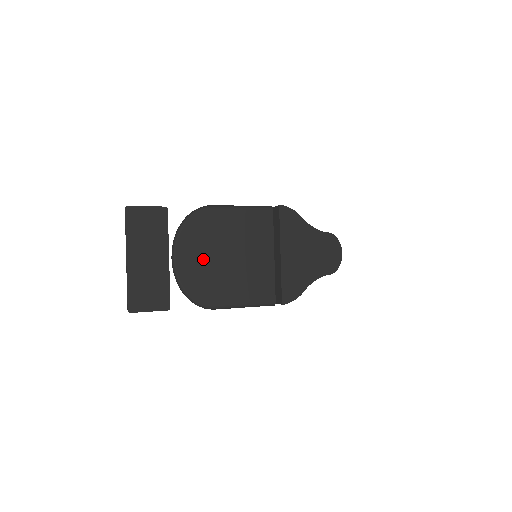
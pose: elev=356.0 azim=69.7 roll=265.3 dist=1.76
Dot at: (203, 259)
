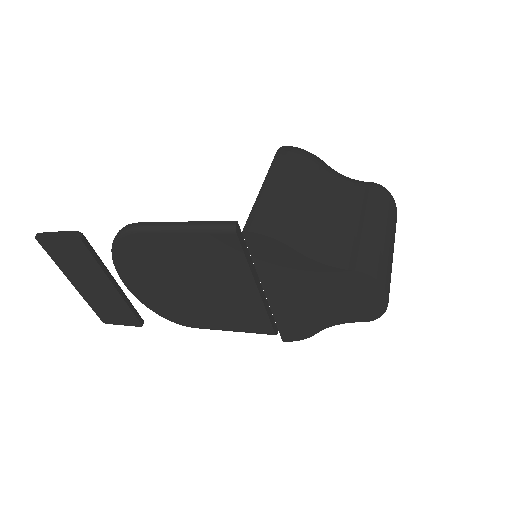
Dot at: (157, 286)
